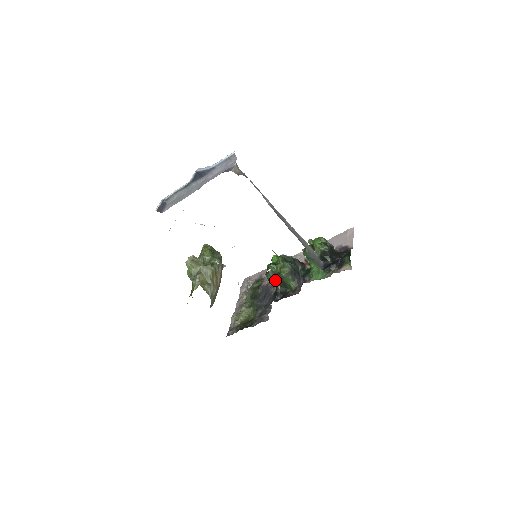
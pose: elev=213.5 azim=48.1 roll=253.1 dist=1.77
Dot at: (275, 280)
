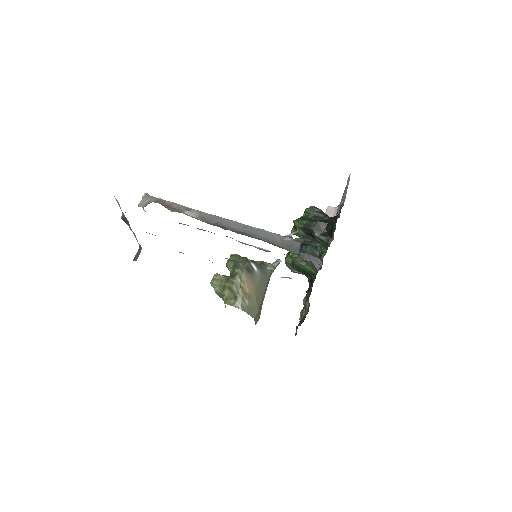
Dot at: (296, 270)
